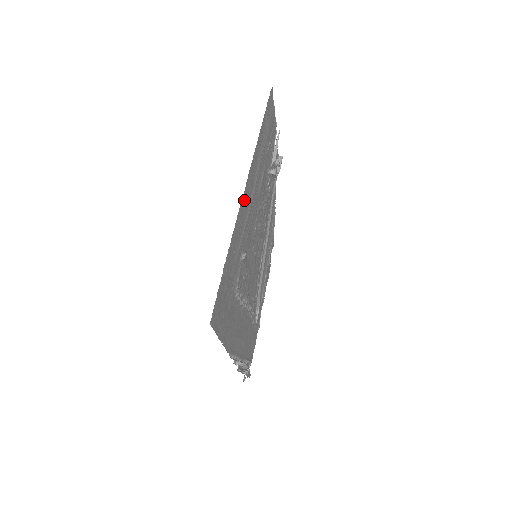
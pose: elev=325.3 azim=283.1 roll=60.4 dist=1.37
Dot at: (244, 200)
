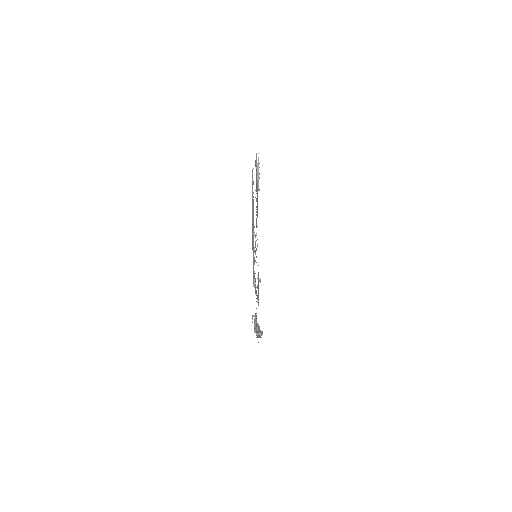
Dot at: occluded
